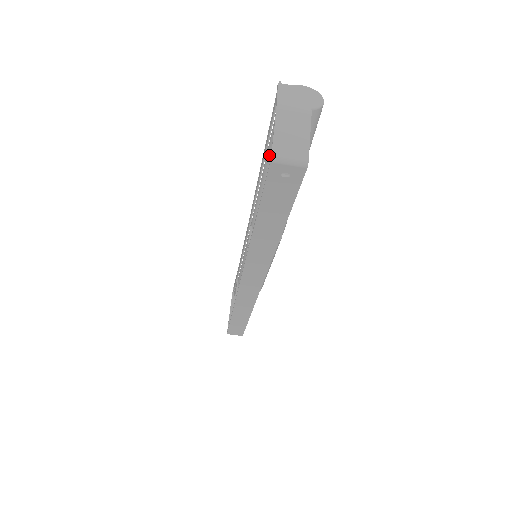
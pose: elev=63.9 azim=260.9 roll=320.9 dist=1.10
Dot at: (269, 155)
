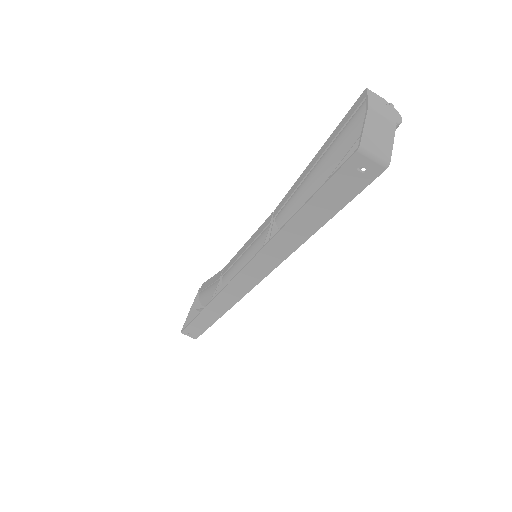
Dot at: (330, 154)
